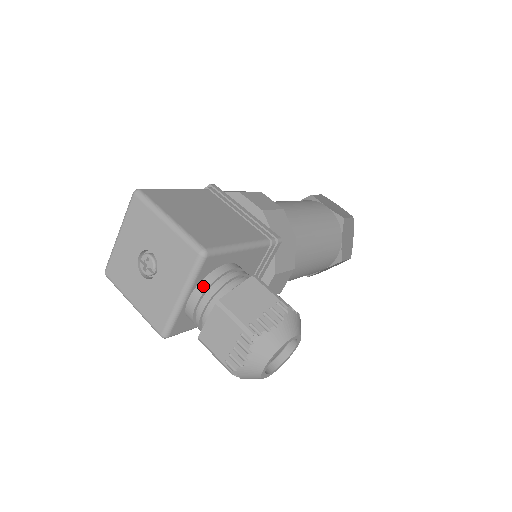
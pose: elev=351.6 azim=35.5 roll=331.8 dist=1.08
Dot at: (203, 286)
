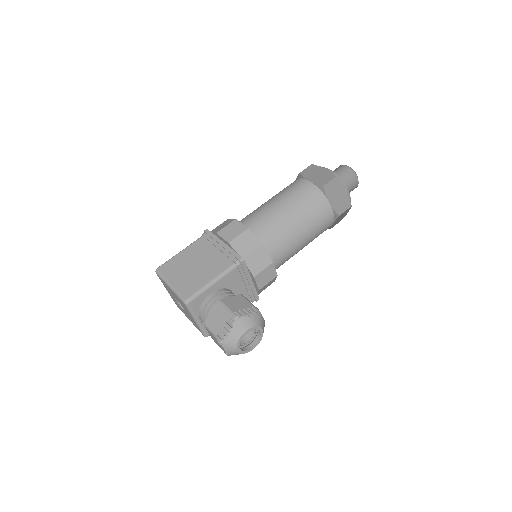
Dot at: (200, 313)
